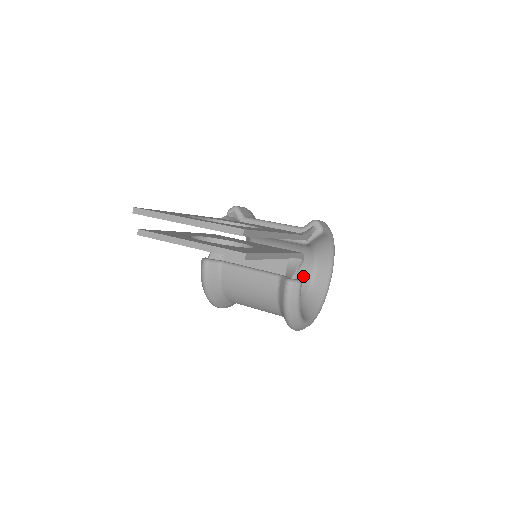
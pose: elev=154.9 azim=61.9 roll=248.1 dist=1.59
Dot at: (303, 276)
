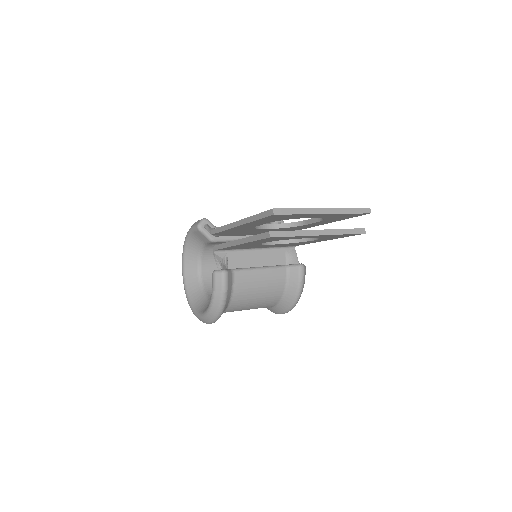
Dot at: occluded
